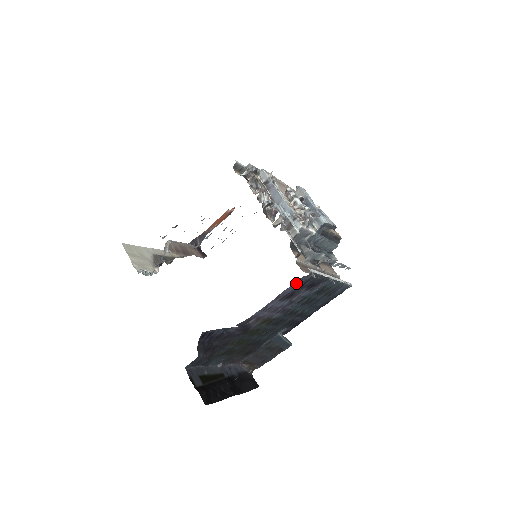
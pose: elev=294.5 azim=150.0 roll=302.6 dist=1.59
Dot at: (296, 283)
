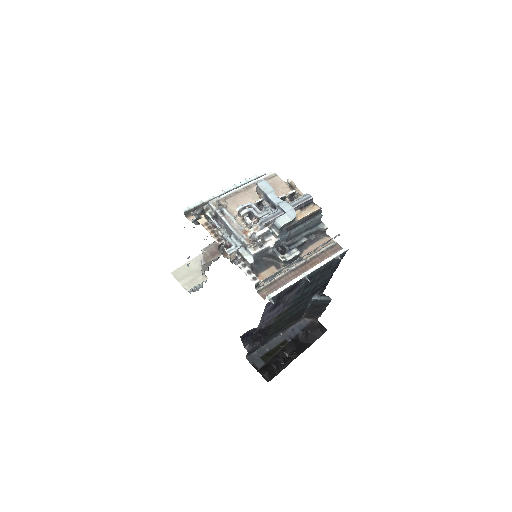
Dot at: (268, 305)
